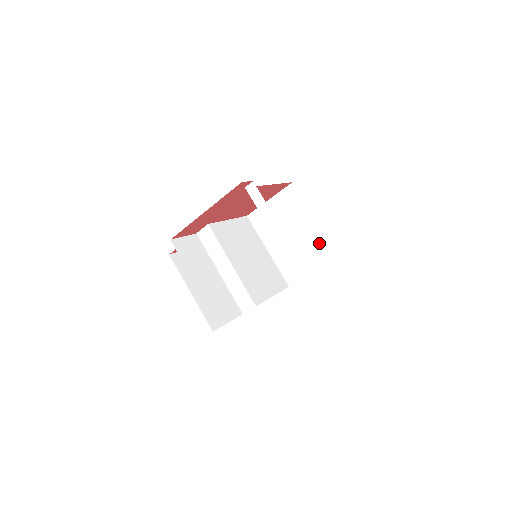
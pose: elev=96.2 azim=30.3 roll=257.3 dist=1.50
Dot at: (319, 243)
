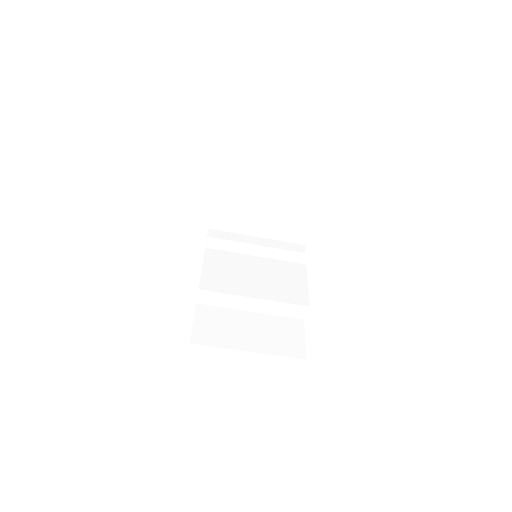
Dot at: (296, 192)
